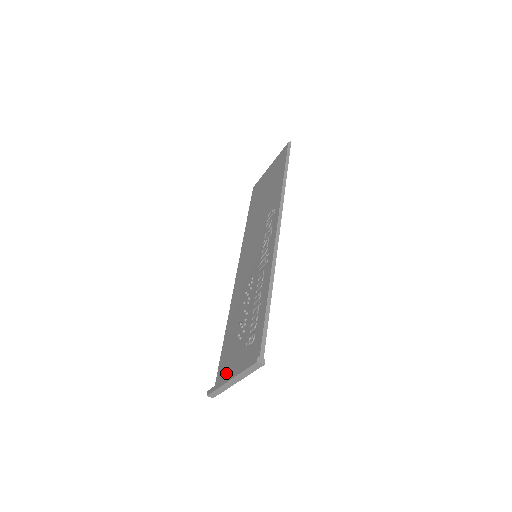
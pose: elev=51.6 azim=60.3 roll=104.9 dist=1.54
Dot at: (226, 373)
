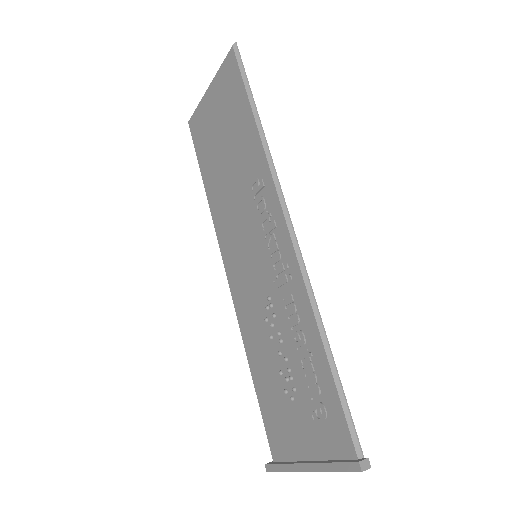
Dot at: (287, 446)
